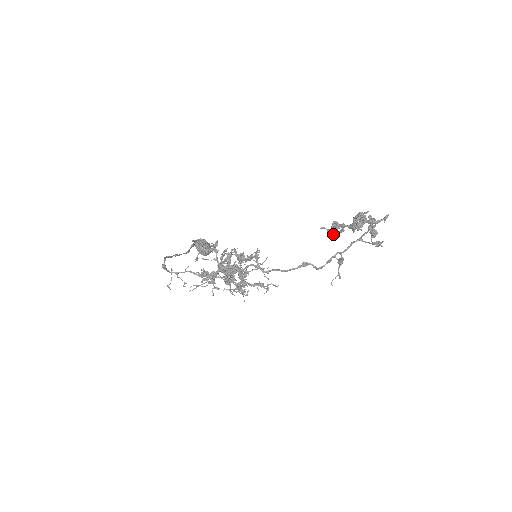
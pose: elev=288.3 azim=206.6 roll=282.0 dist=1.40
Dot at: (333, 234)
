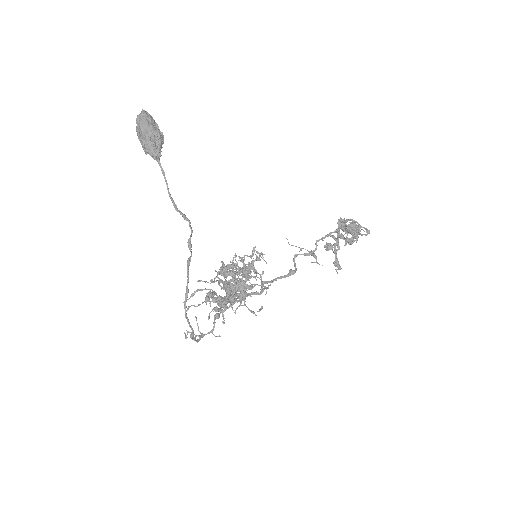
Dot at: (327, 244)
